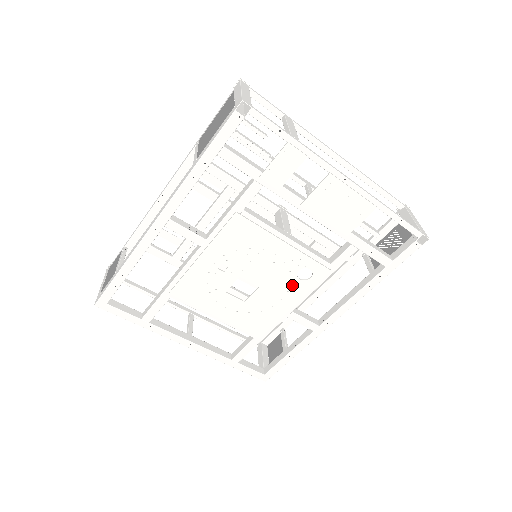
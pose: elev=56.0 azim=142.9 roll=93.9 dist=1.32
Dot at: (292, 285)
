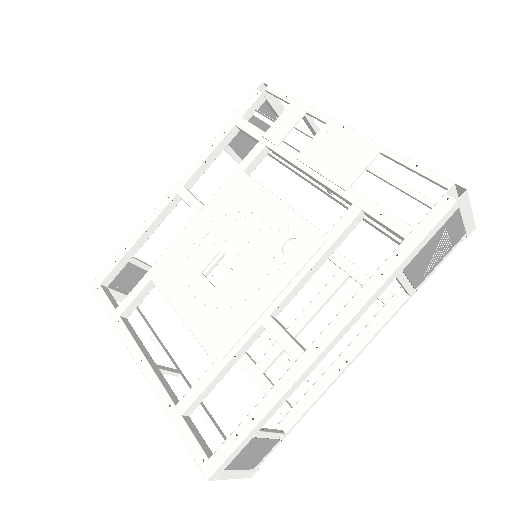
Dot at: (275, 265)
